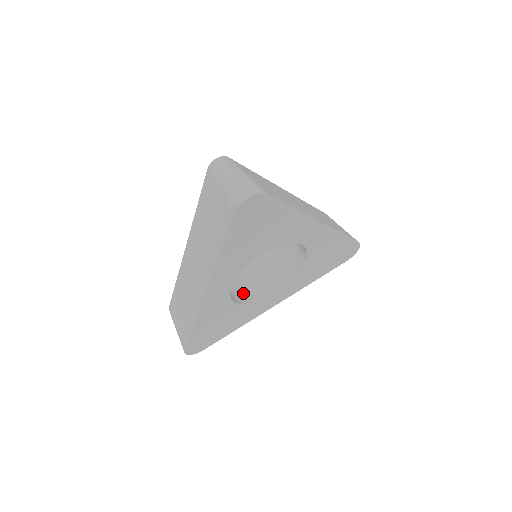
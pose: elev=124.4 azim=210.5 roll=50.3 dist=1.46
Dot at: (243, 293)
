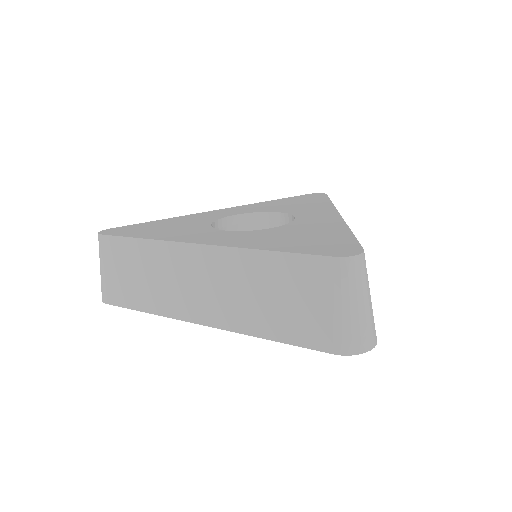
Dot at: occluded
